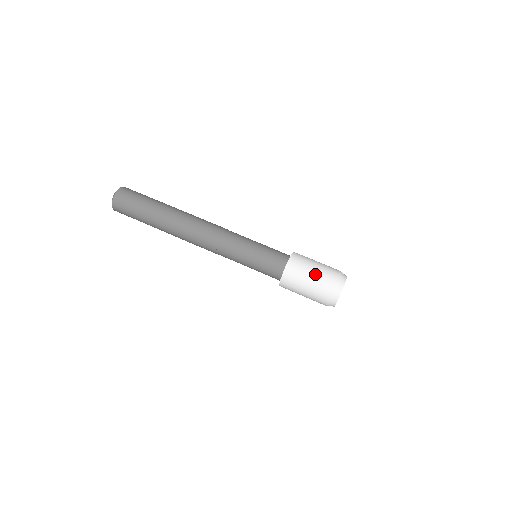
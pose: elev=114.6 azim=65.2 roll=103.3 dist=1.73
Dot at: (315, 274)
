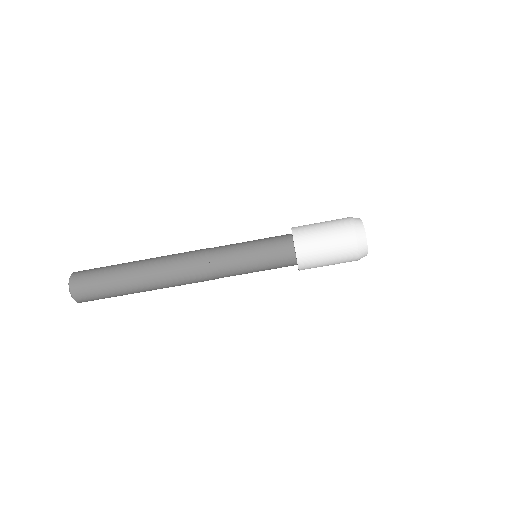
Dot at: (329, 234)
